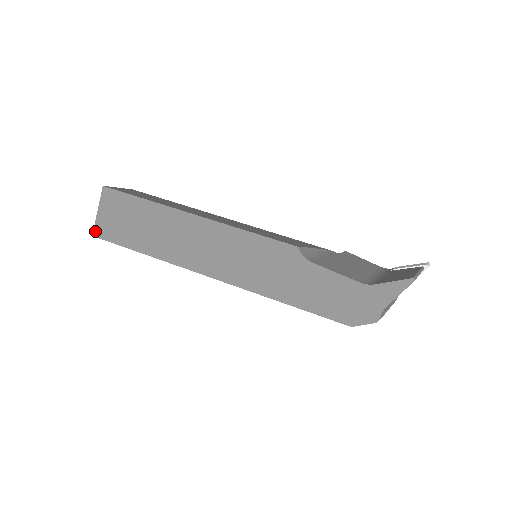
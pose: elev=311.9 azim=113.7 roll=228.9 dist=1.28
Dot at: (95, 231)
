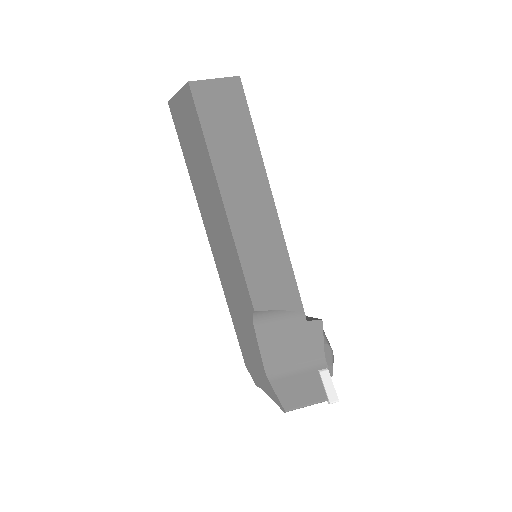
Dot at: (170, 102)
